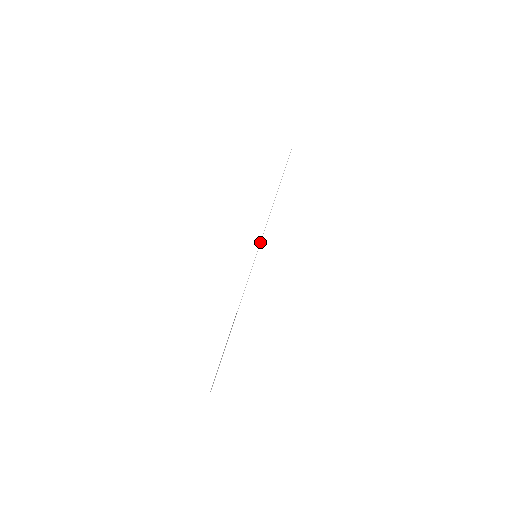
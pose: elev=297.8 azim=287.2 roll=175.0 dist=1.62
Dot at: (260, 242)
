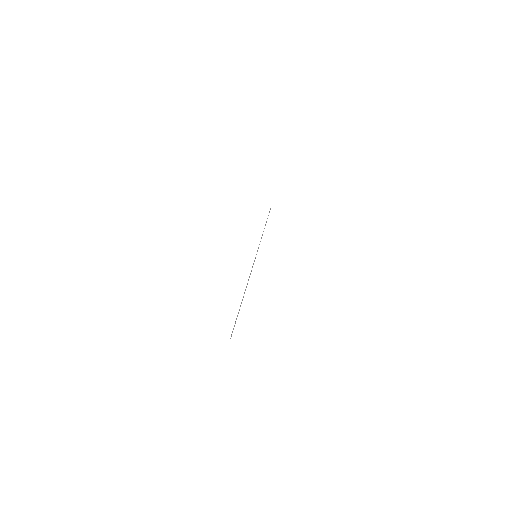
Dot at: occluded
